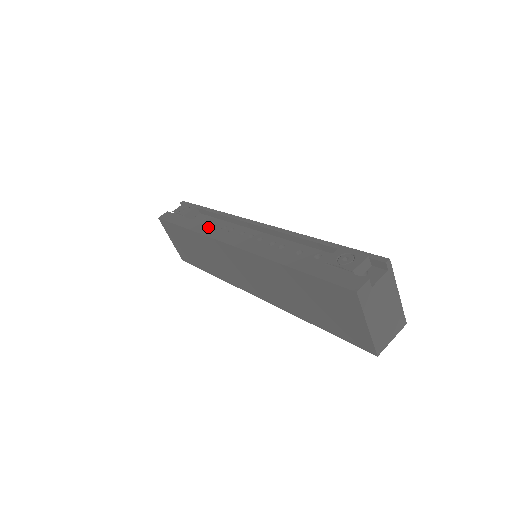
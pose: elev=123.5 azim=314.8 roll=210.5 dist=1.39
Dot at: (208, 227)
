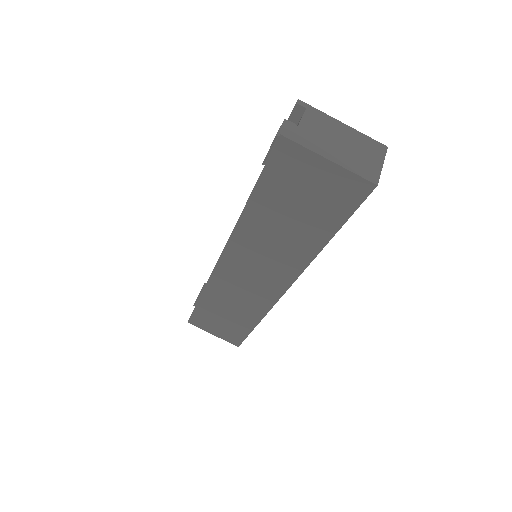
Dot at: occluded
